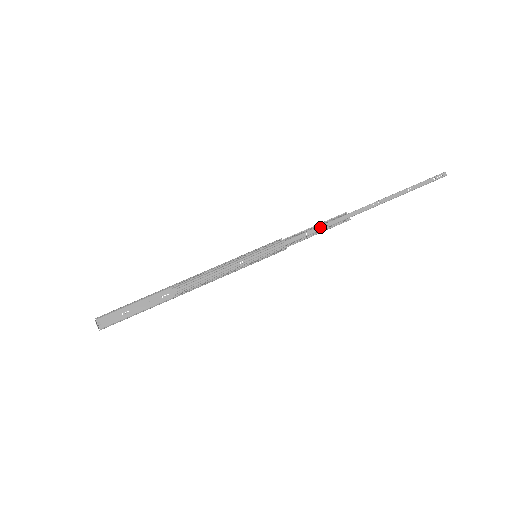
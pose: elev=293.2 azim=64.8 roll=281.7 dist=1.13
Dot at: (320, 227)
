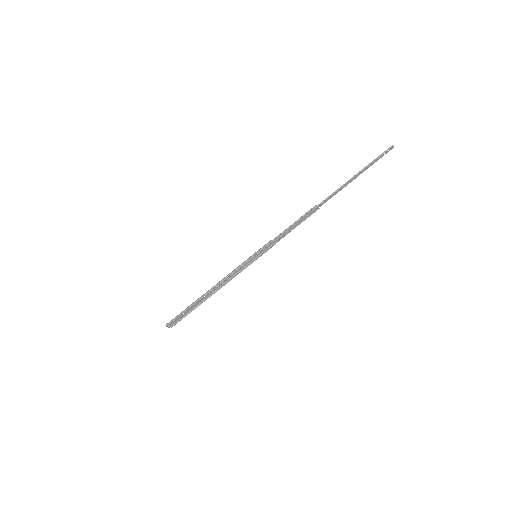
Dot at: (298, 223)
